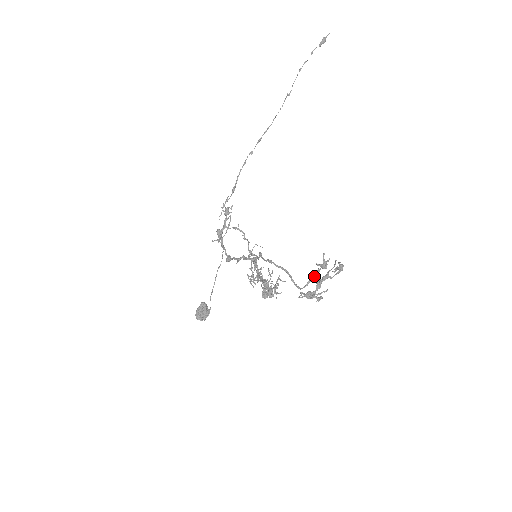
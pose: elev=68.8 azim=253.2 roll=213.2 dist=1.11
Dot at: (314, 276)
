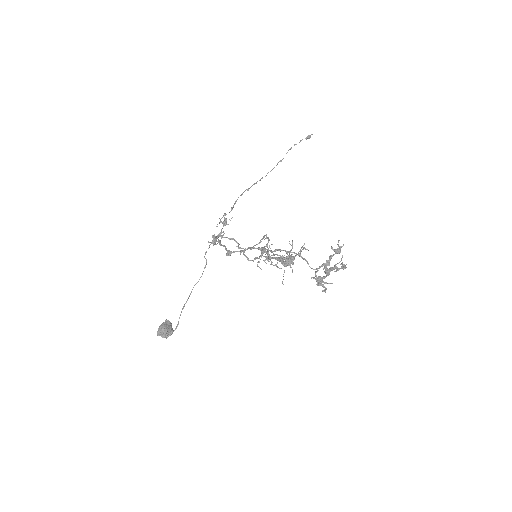
Dot at: (326, 262)
